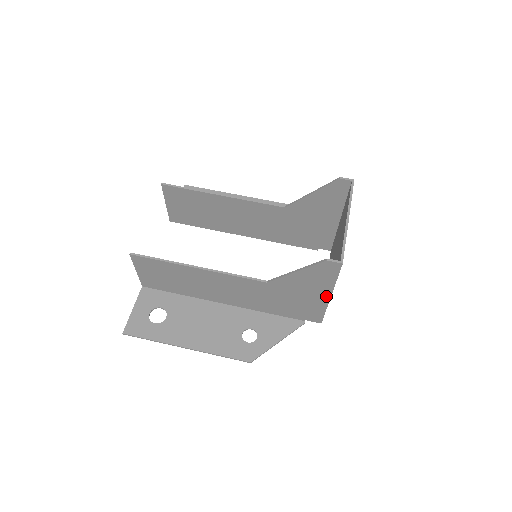
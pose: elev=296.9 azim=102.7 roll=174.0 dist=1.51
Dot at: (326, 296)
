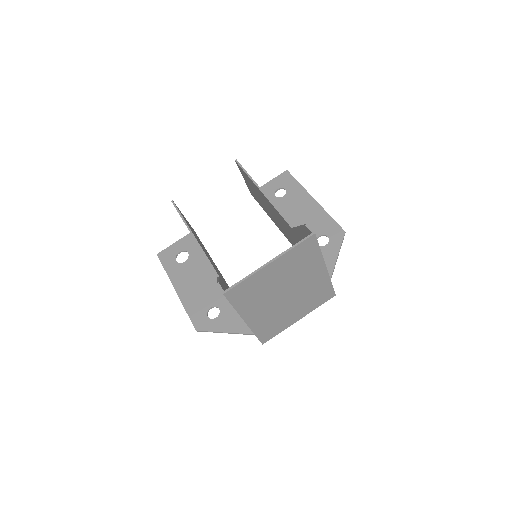
Dot at: occluded
